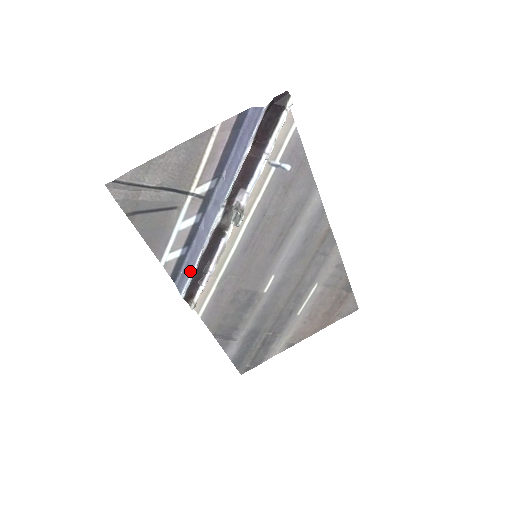
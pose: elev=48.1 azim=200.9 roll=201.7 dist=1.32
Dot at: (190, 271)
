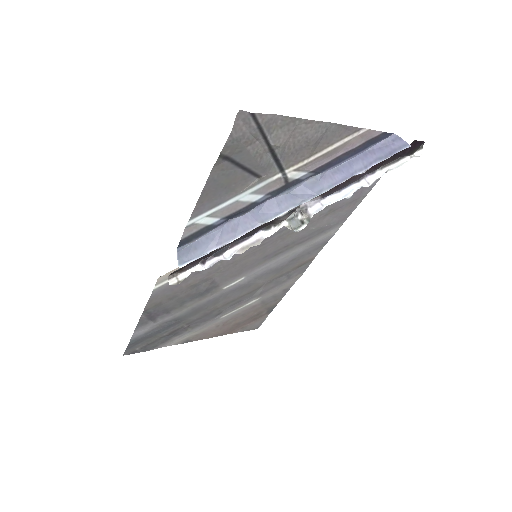
Dot at: (211, 247)
